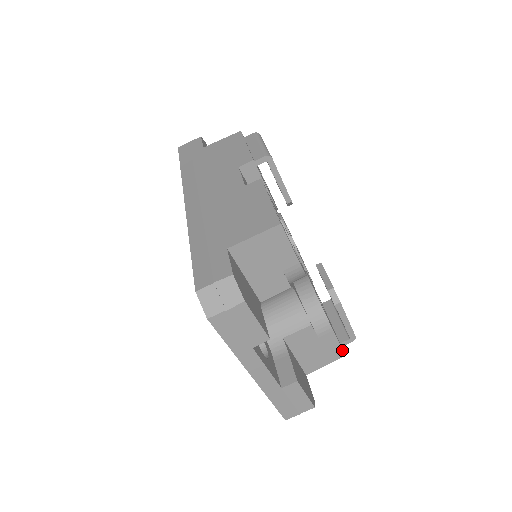
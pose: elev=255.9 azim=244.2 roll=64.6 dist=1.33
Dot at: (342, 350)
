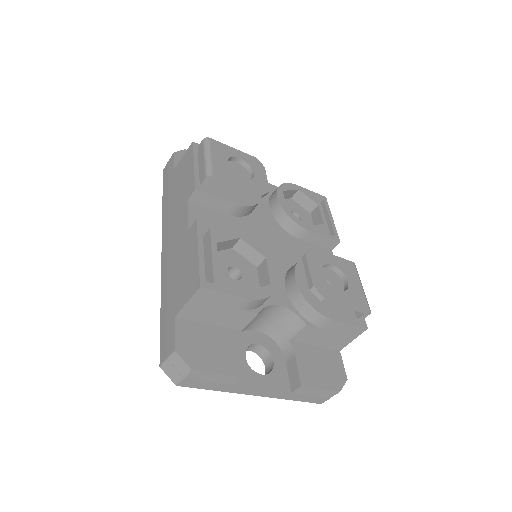
Dot at: (359, 327)
